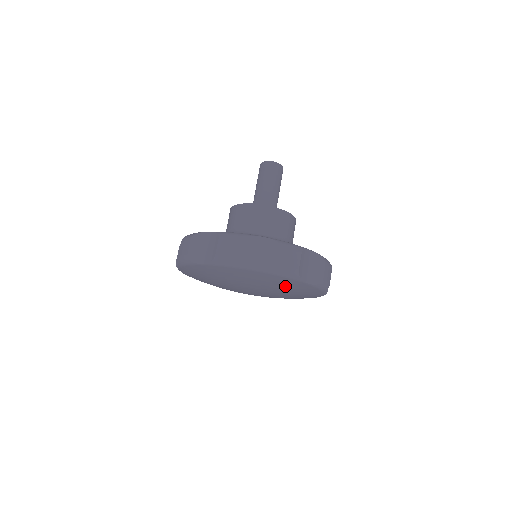
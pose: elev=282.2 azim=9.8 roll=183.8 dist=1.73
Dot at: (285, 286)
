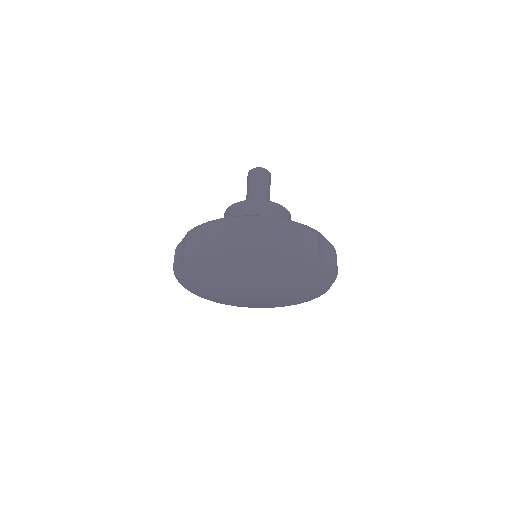
Dot at: (264, 262)
